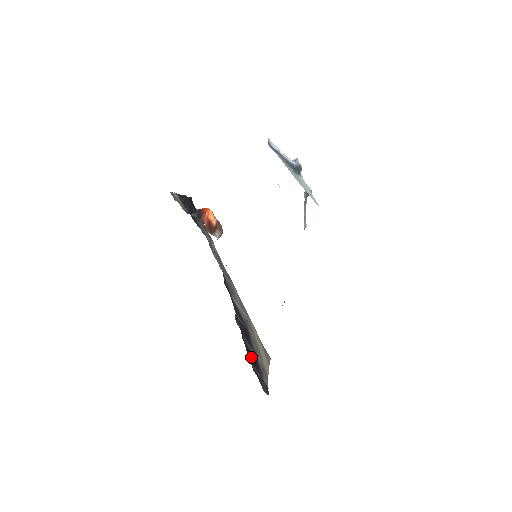
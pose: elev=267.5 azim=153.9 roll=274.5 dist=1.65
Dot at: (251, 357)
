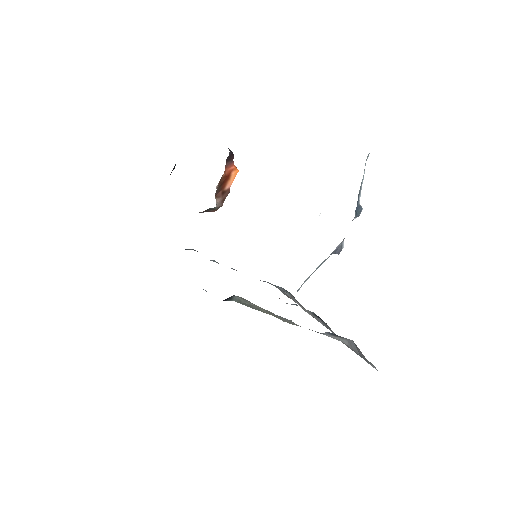
Dot at: occluded
